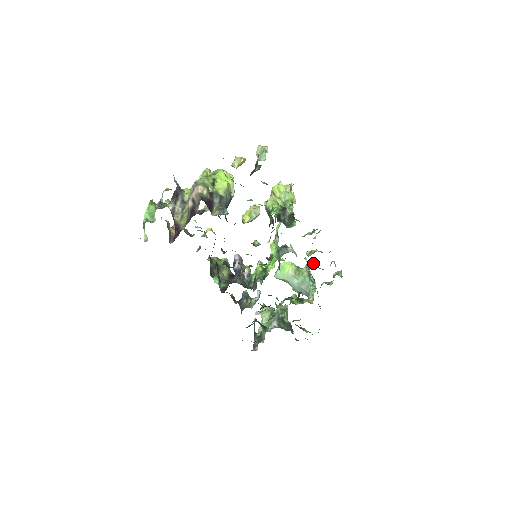
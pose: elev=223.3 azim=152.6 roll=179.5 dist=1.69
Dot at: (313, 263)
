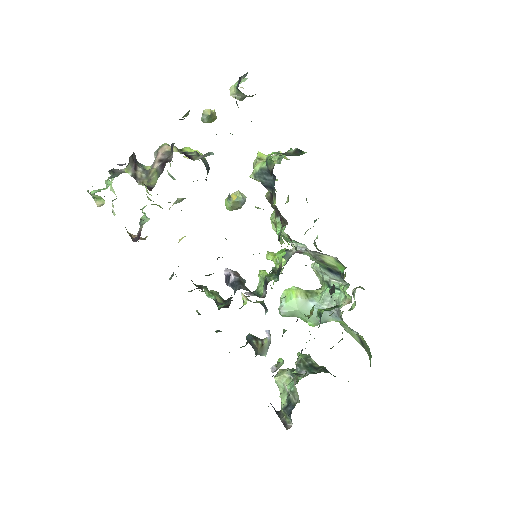
Dot at: occluded
